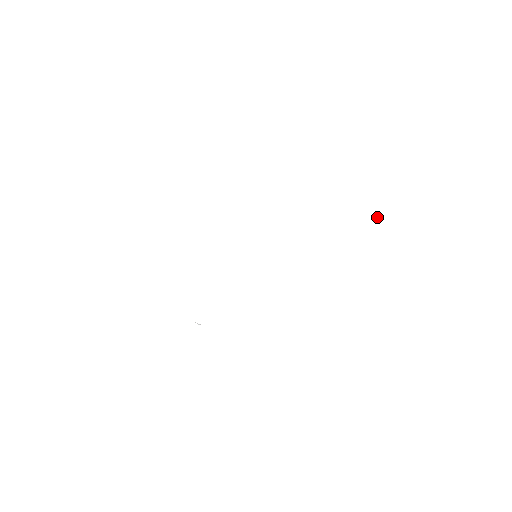
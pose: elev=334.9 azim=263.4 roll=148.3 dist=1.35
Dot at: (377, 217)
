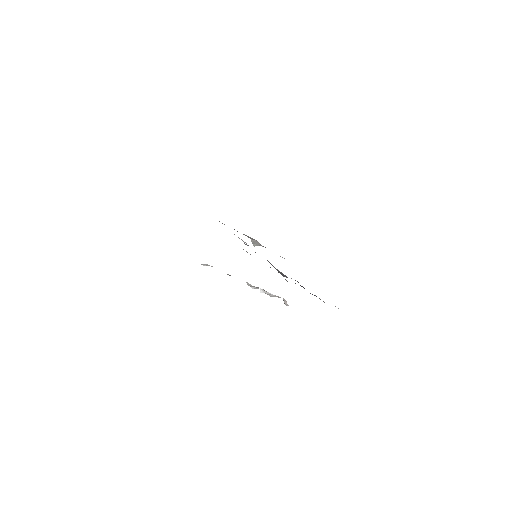
Dot at: (284, 258)
